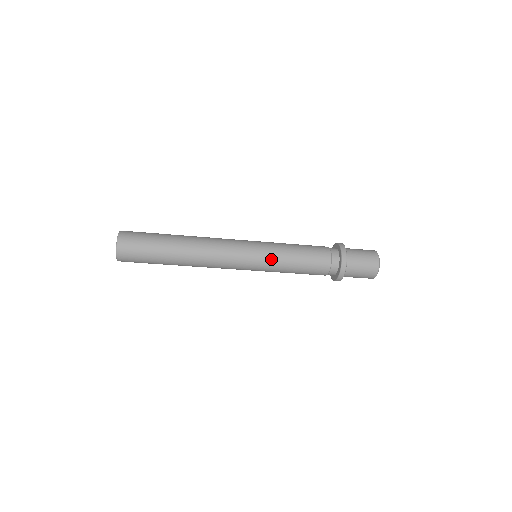
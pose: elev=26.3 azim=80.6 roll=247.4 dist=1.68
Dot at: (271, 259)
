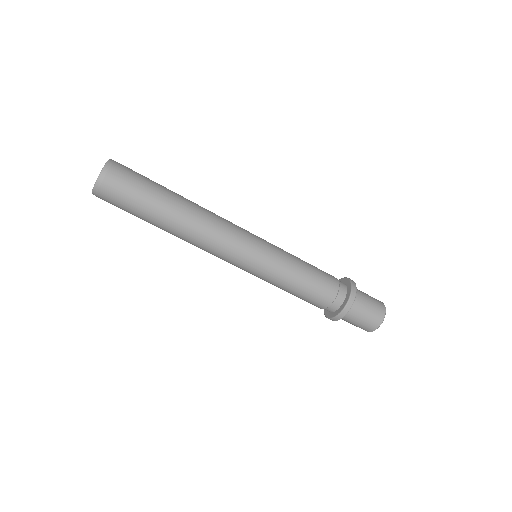
Dot at: (279, 254)
